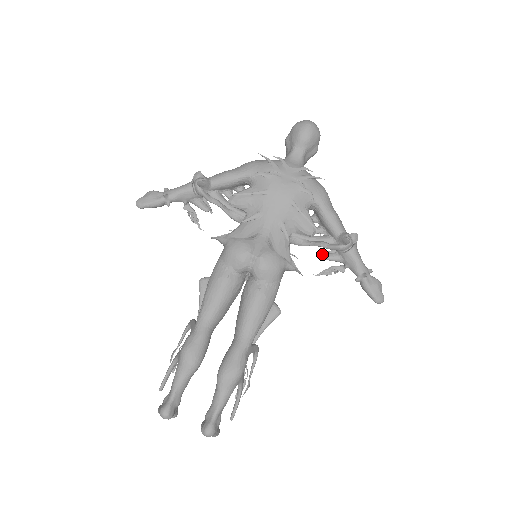
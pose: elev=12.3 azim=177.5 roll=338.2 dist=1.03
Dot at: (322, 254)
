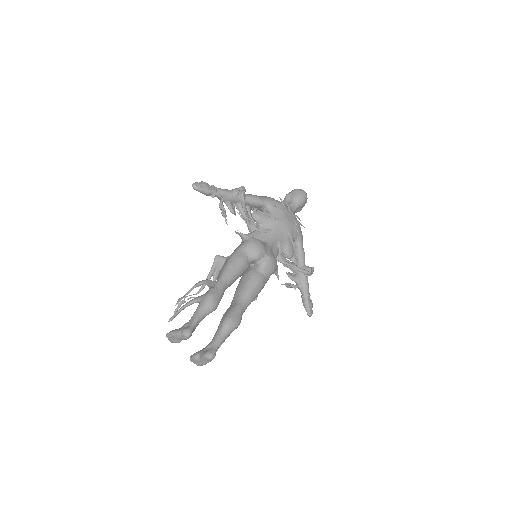
Dot at: (288, 273)
